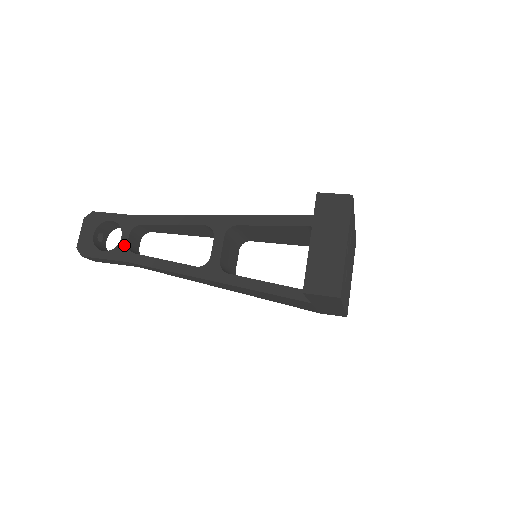
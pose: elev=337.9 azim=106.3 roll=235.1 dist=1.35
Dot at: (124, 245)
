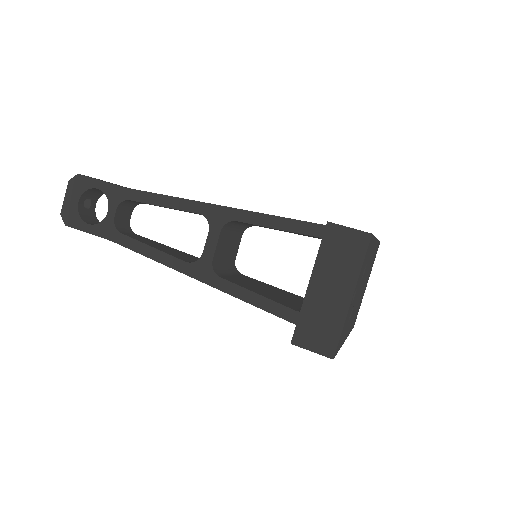
Dot at: (110, 221)
